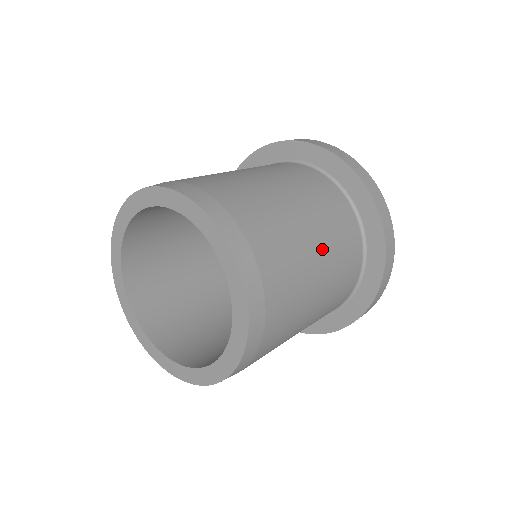
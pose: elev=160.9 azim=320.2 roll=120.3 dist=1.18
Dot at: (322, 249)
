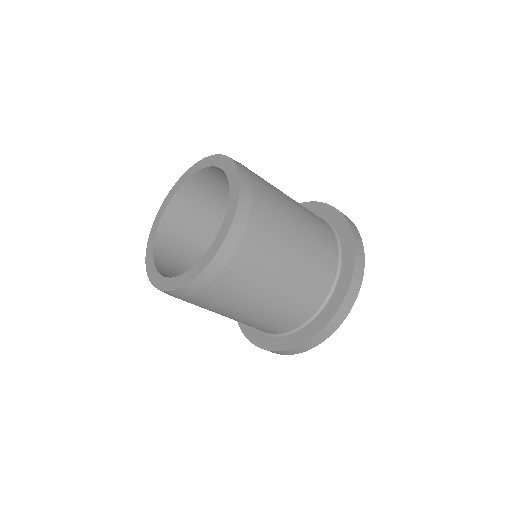
Dot at: (297, 261)
